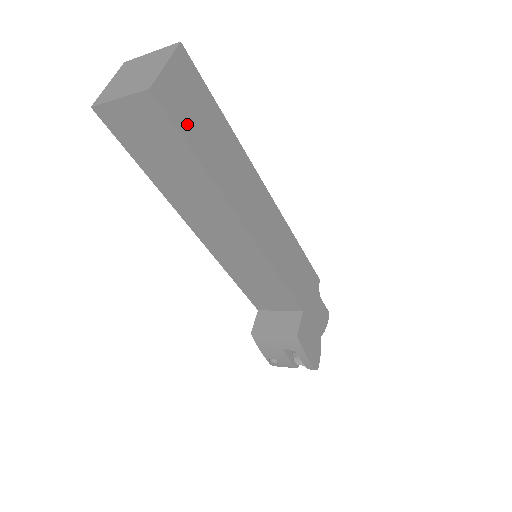
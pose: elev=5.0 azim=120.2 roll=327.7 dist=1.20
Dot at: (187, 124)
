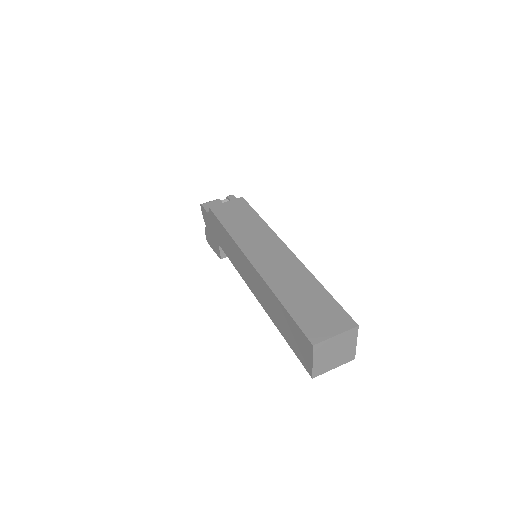
Dot at: occluded
